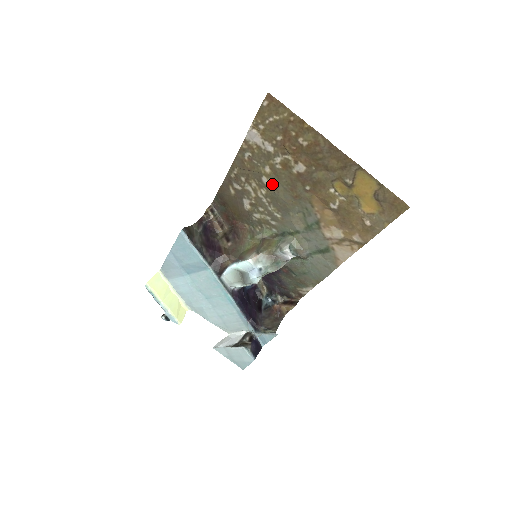
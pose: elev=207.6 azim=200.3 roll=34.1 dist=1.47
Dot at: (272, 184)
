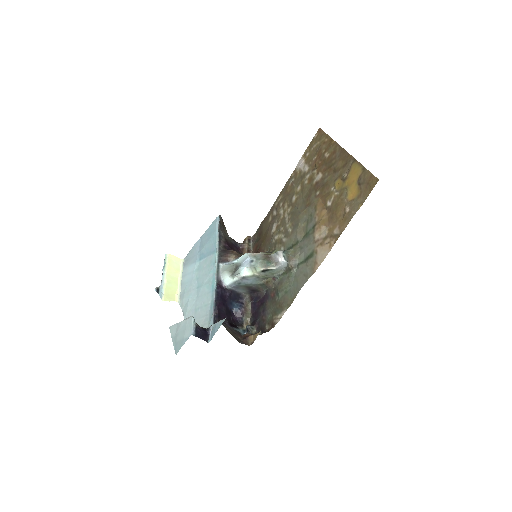
Dot at: (297, 200)
